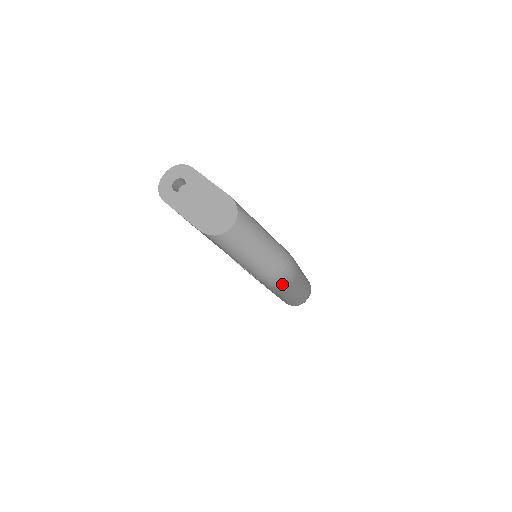
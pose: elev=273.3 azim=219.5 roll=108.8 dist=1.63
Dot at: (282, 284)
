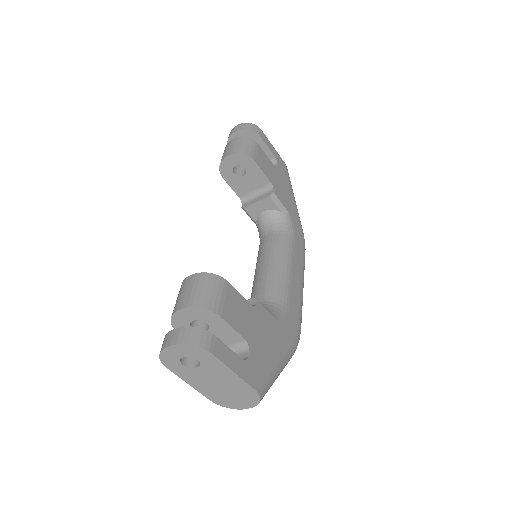
Dot at: occluded
